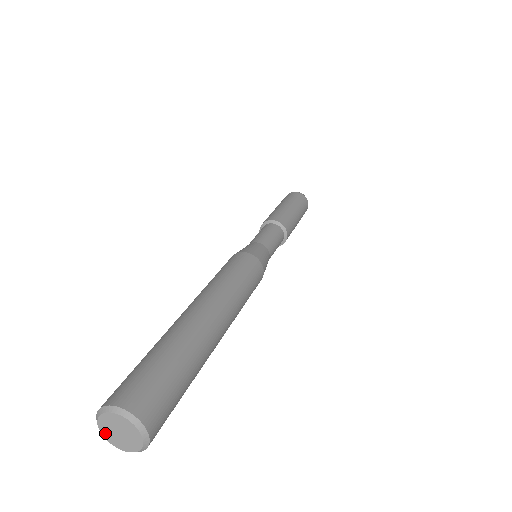
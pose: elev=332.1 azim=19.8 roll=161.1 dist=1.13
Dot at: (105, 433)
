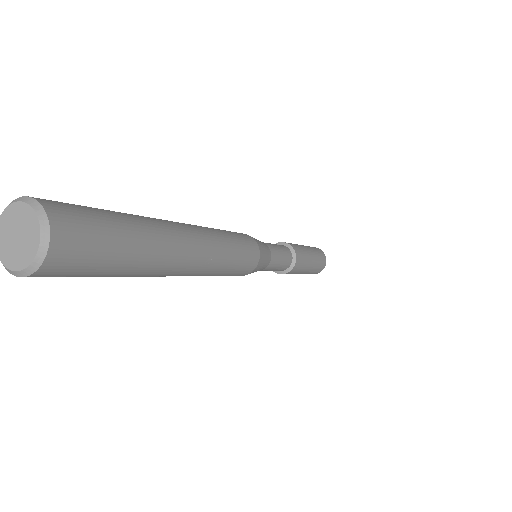
Dot at: (10, 262)
